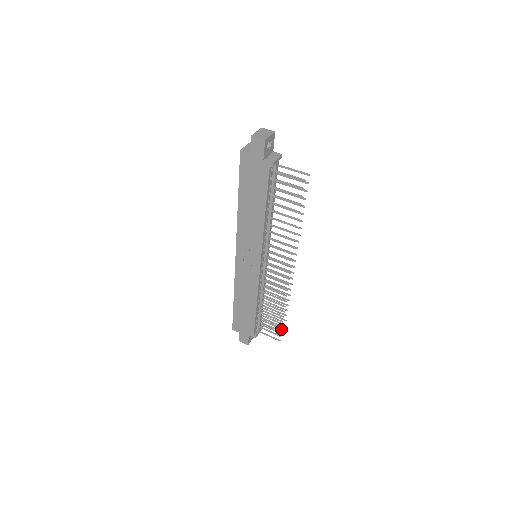
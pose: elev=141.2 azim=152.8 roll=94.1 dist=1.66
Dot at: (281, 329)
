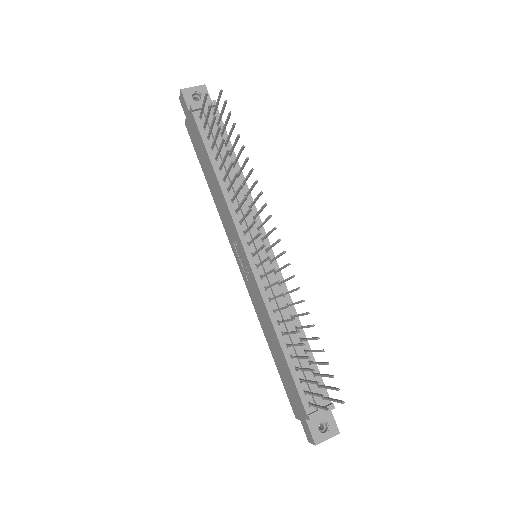
Dot at: occluded
